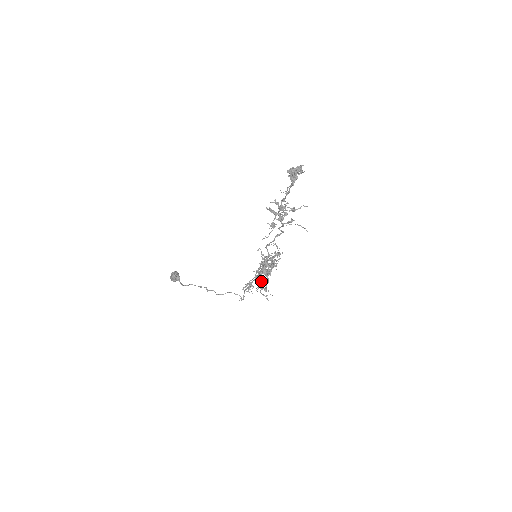
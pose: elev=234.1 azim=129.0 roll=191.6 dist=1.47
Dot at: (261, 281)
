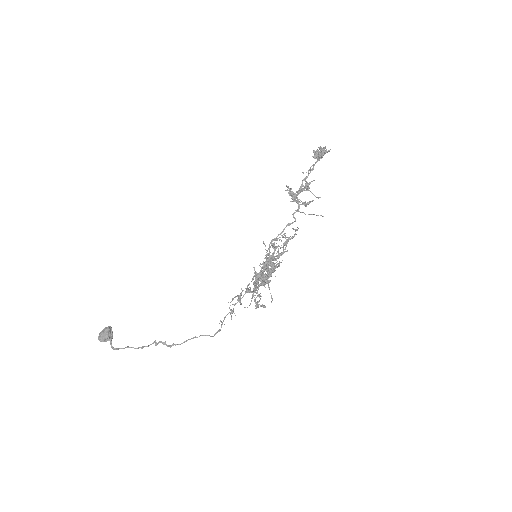
Dot at: (259, 284)
